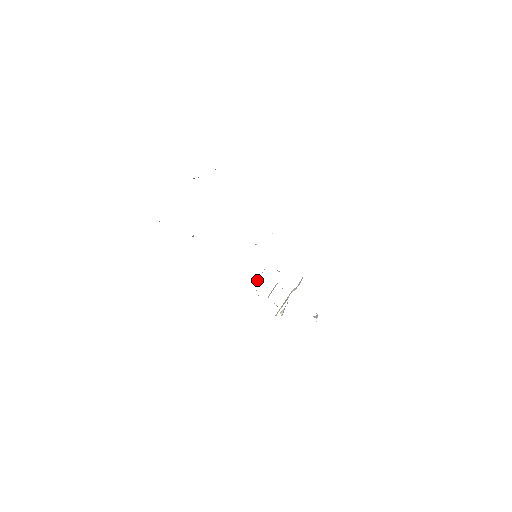
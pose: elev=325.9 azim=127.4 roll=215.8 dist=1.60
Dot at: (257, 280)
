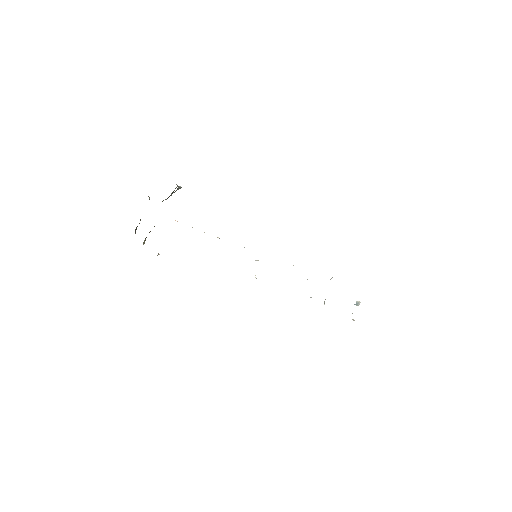
Dot at: occluded
